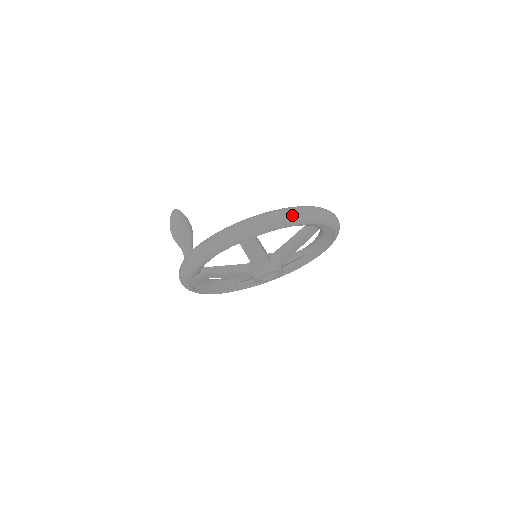
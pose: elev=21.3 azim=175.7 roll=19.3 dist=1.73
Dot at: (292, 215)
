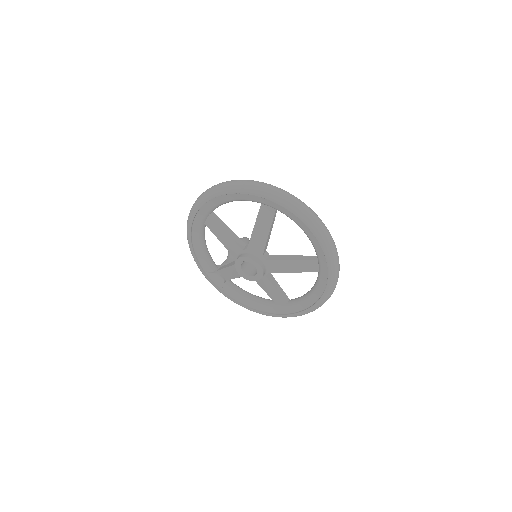
Dot at: (217, 186)
